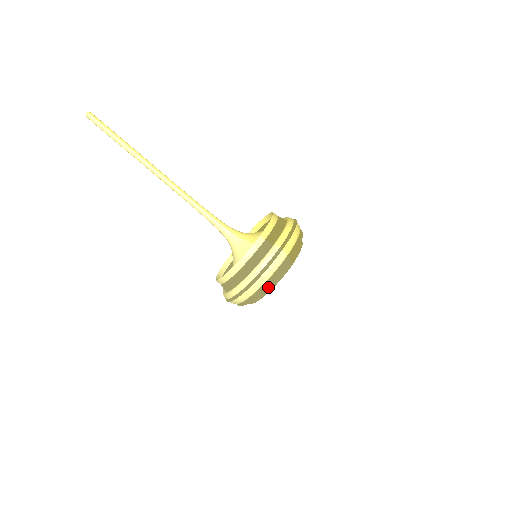
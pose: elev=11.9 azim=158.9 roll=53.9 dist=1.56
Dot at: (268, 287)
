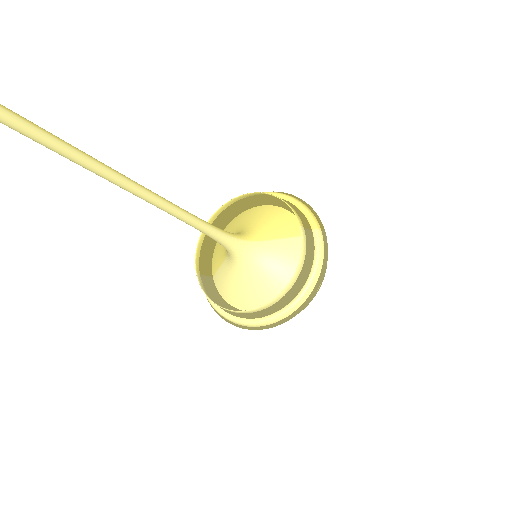
Dot at: occluded
